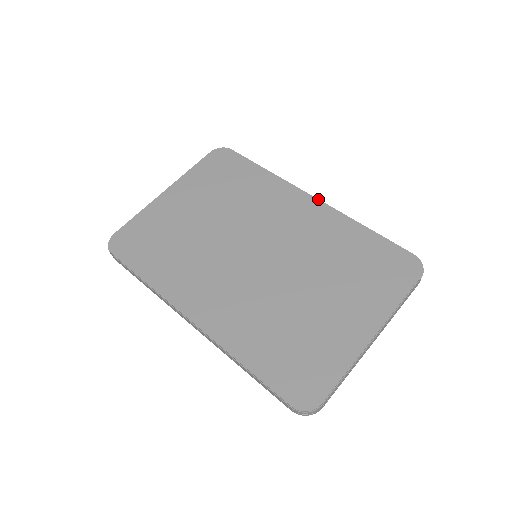
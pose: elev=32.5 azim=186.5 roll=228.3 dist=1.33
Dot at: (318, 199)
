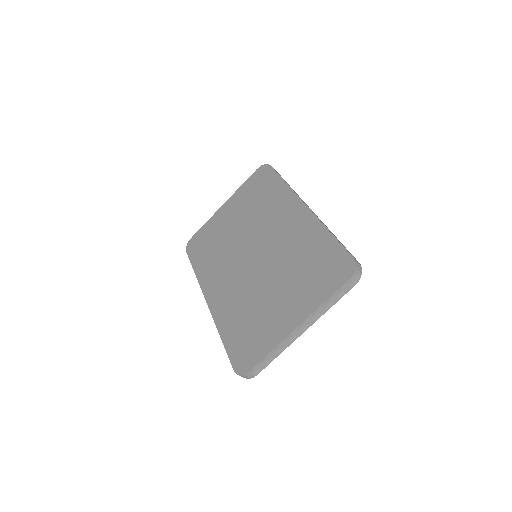
Dot at: (307, 207)
